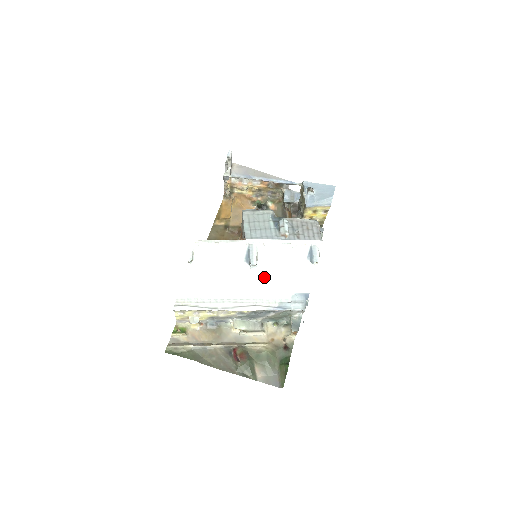
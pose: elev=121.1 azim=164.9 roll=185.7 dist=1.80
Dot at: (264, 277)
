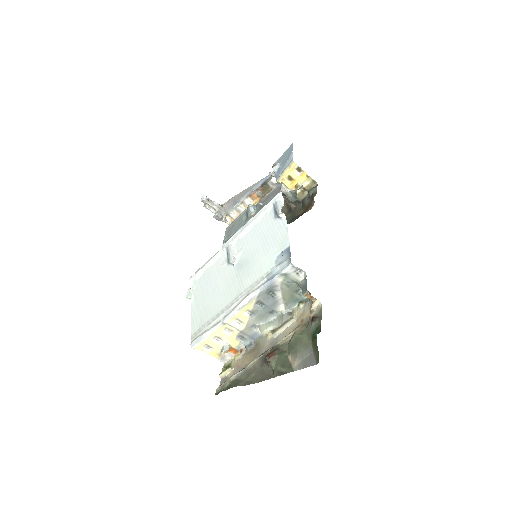
Dot at: (247, 264)
